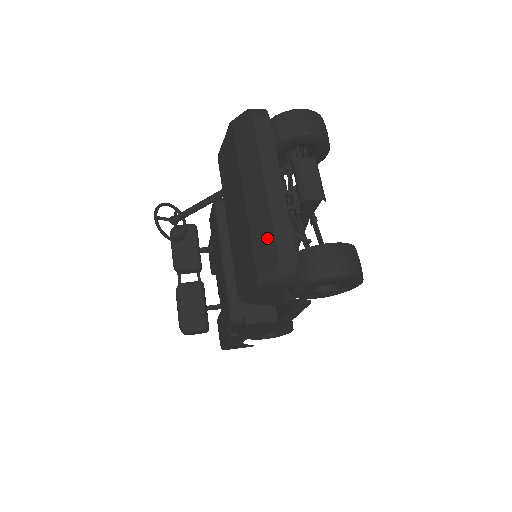
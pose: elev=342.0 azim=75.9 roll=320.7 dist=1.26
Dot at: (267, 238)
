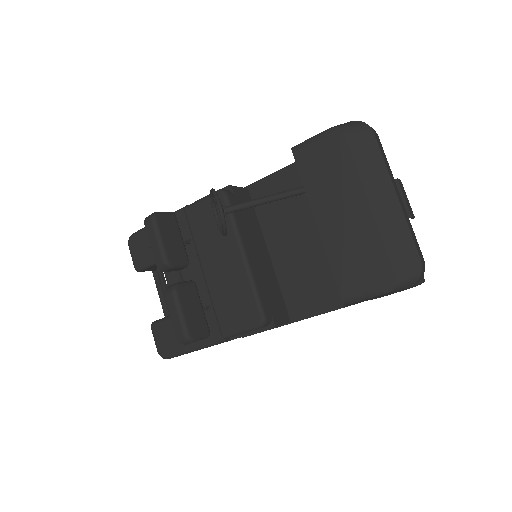
Dot at: (407, 248)
